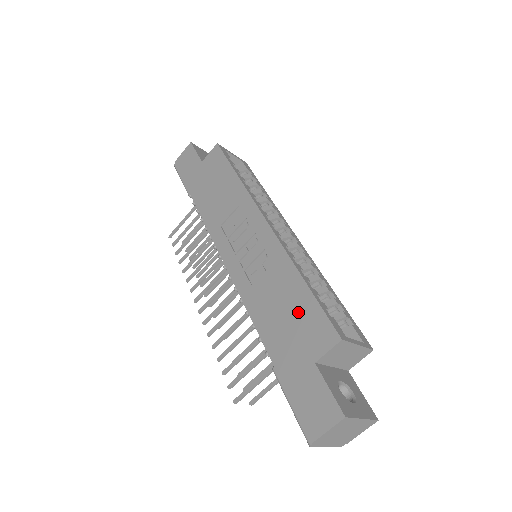
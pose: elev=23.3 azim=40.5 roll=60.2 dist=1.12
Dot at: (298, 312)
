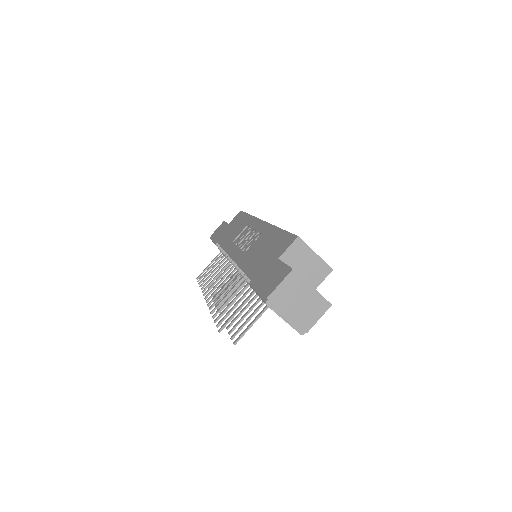
Dot at: (273, 244)
